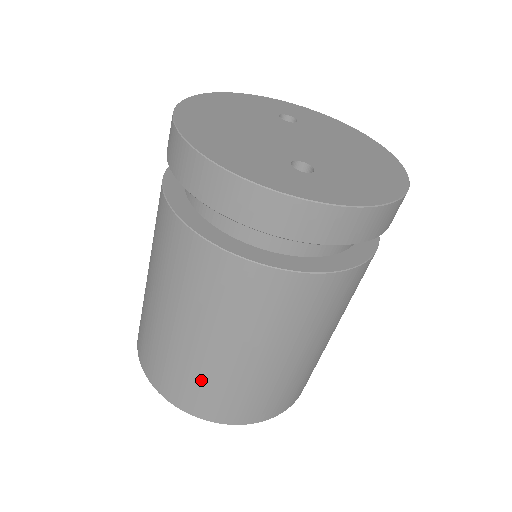
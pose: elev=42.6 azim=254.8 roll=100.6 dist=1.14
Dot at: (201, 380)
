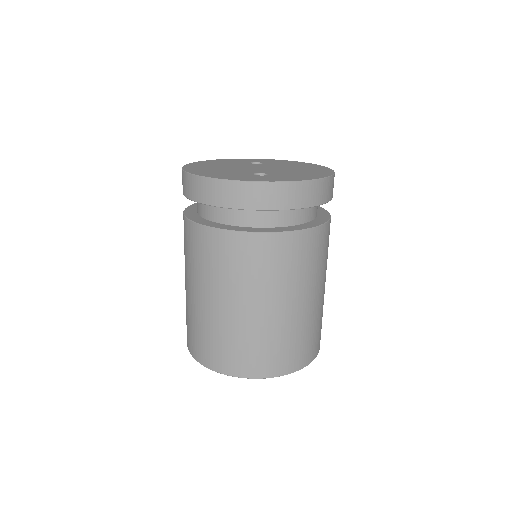
Dot at: (230, 339)
